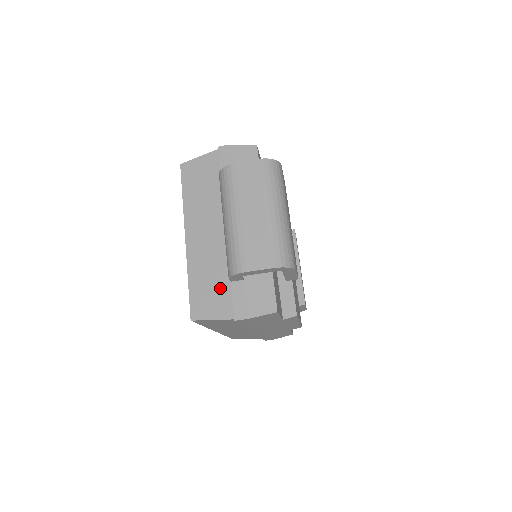
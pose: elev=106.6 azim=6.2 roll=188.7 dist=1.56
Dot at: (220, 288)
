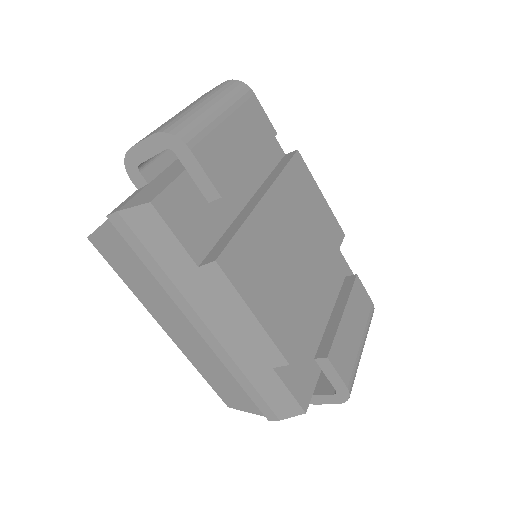
Dot at: occluded
